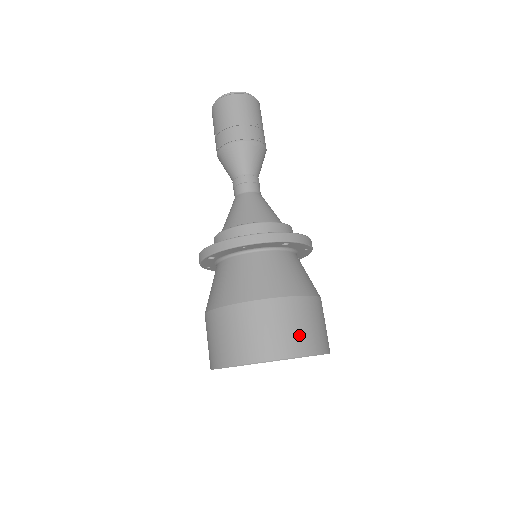
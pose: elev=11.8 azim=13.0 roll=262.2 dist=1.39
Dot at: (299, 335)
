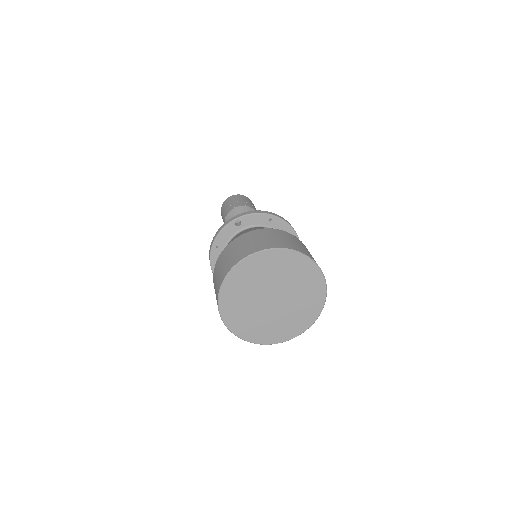
Dot at: (242, 250)
